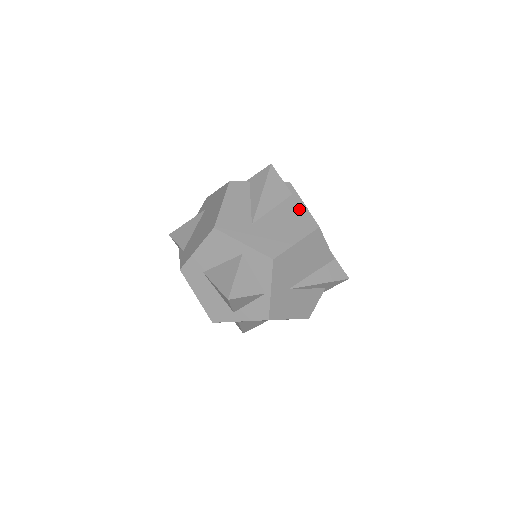
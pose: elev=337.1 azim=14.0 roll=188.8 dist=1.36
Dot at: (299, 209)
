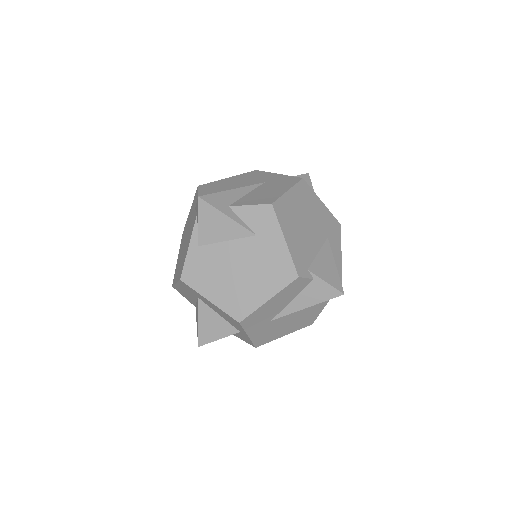
Dot at: (318, 309)
